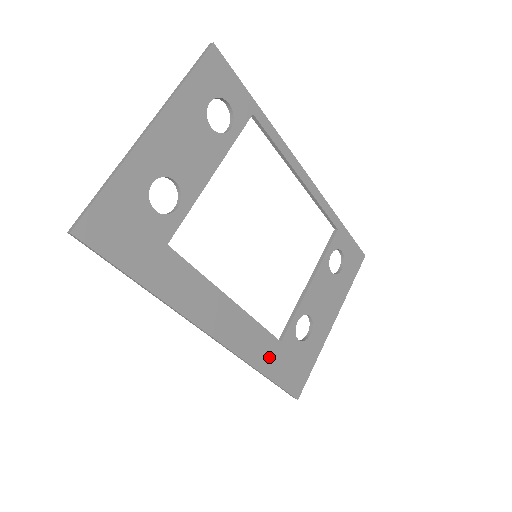
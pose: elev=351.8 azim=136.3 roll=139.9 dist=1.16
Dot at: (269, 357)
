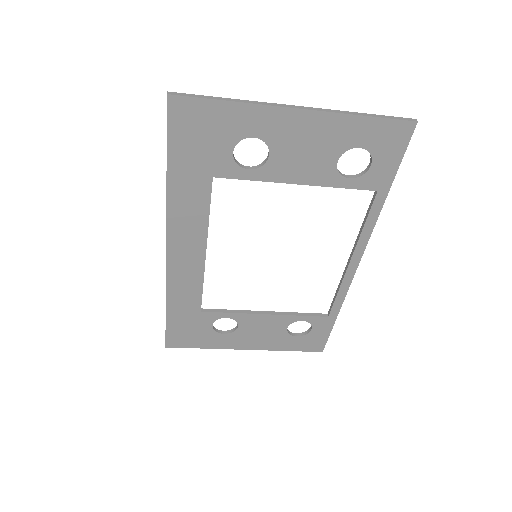
Dot at: (182, 307)
